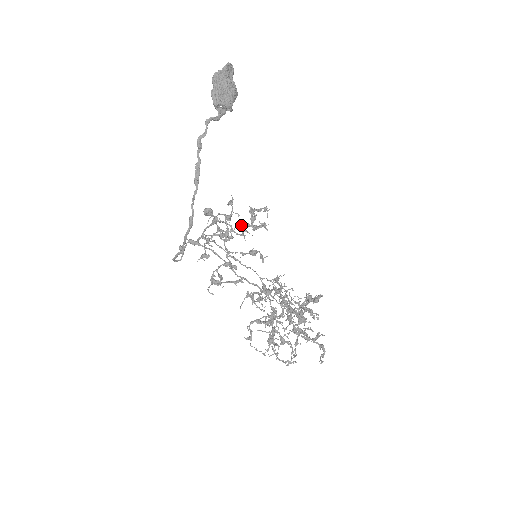
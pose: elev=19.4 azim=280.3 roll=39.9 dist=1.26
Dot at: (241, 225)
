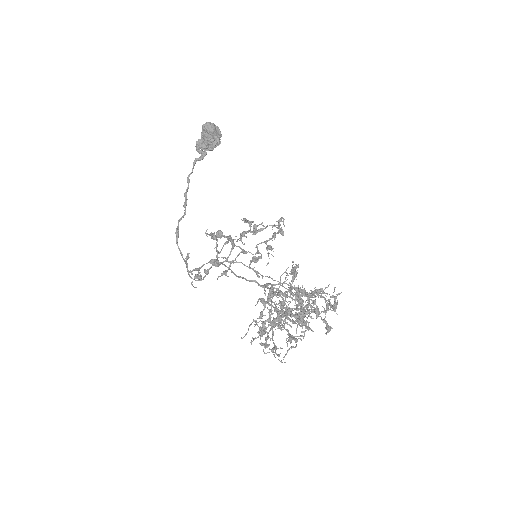
Dot at: (240, 233)
